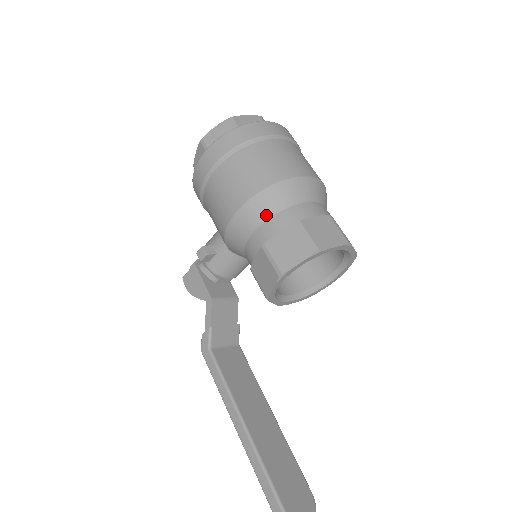
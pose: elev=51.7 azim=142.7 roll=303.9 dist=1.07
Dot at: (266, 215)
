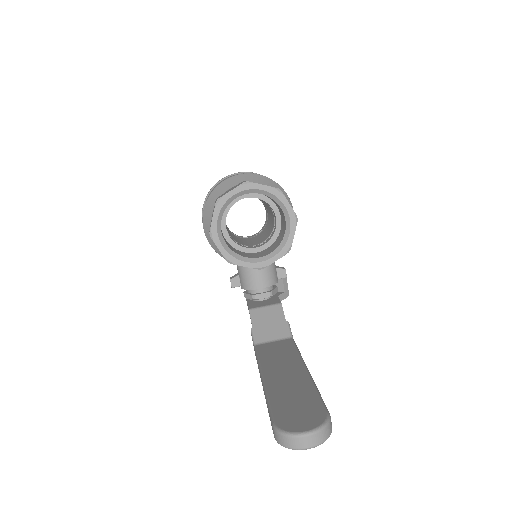
Dot at: (211, 215)
